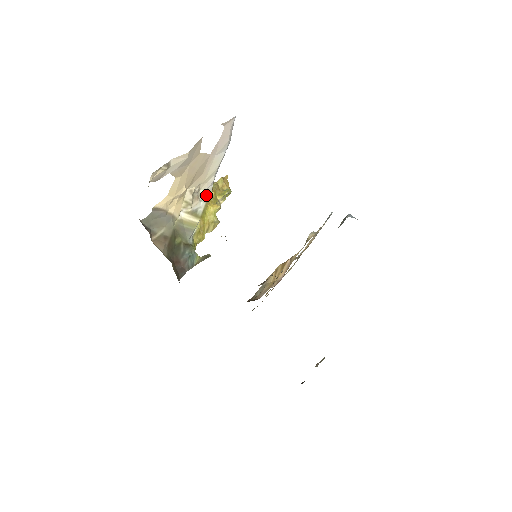
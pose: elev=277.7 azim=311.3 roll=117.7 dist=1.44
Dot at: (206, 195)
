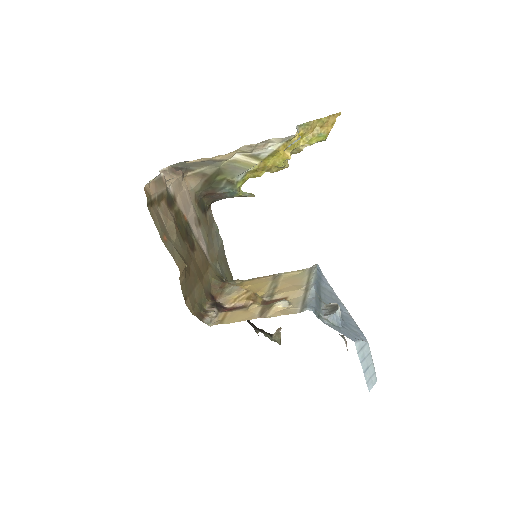
Dot at: (281, 141)
